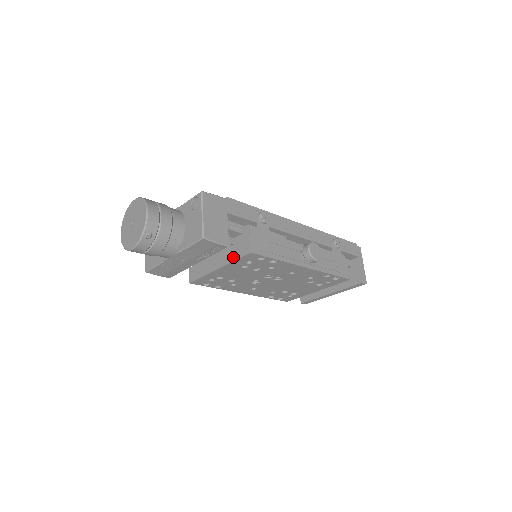
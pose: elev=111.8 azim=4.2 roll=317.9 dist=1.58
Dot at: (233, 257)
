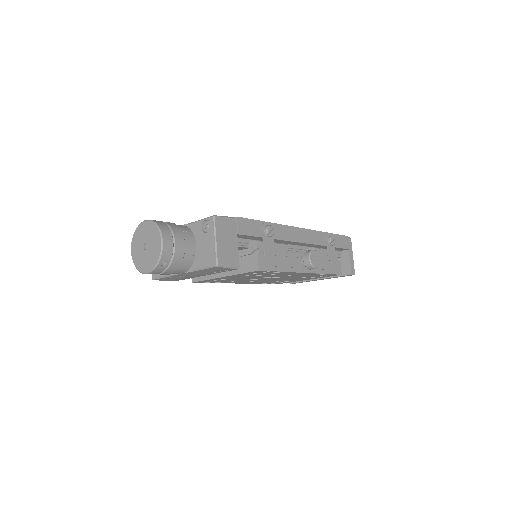
Dot at: (239, 270)
